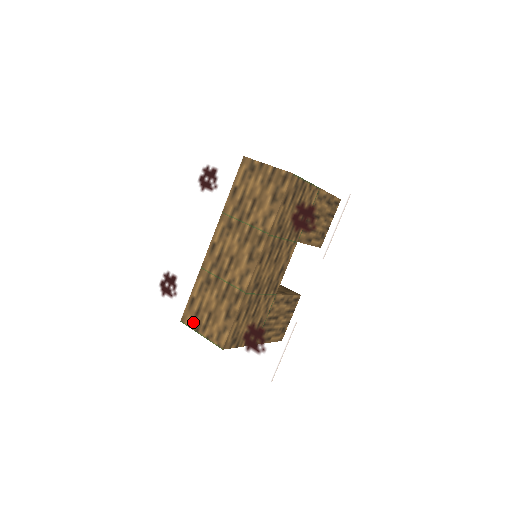
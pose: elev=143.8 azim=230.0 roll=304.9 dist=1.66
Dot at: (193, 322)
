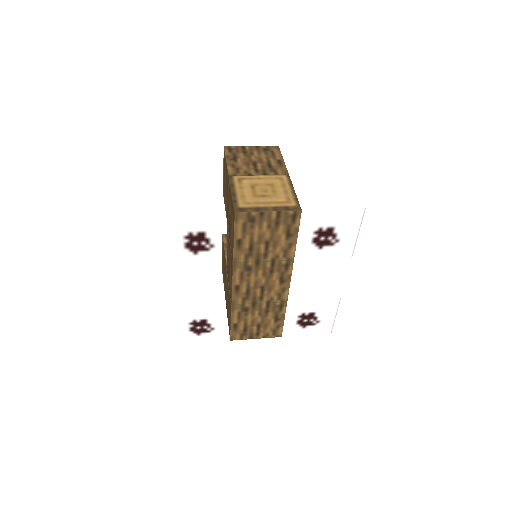
Dot at: (244, 336)
